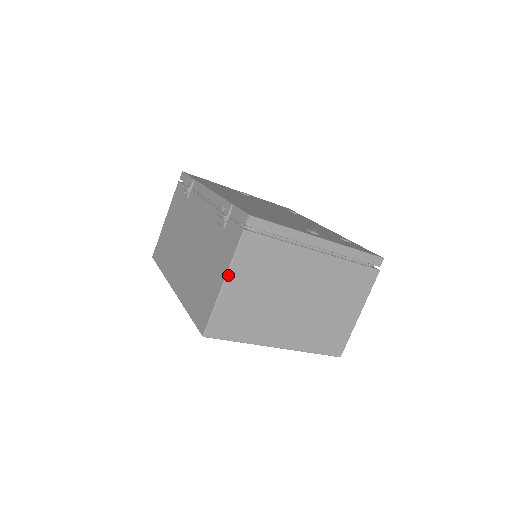
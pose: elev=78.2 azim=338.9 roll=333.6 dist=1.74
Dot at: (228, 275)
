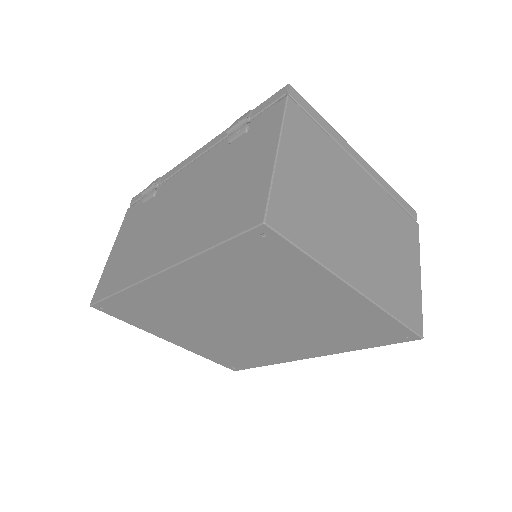
Dot at: (281, 142)
